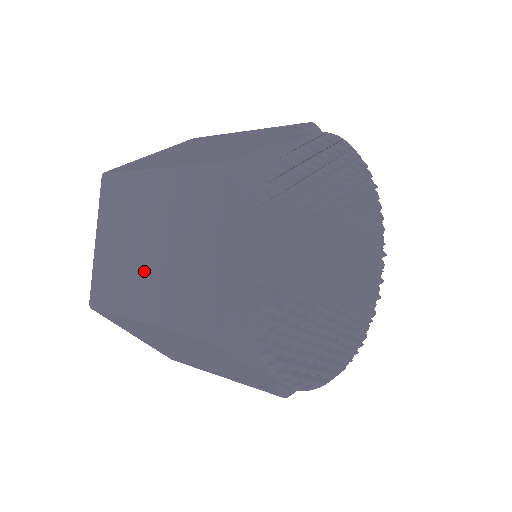
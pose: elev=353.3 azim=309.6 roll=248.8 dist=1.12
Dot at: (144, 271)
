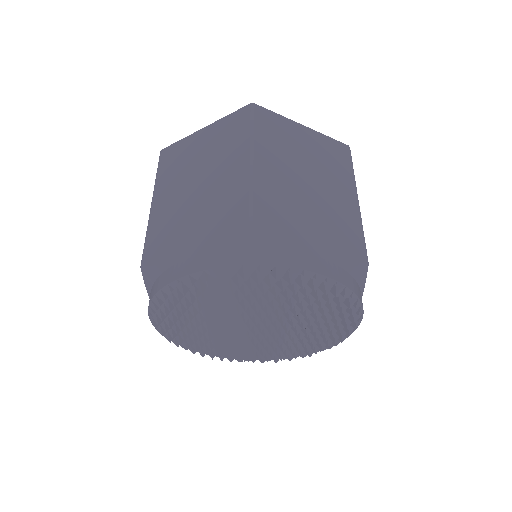
Dot at: (181, 189)
